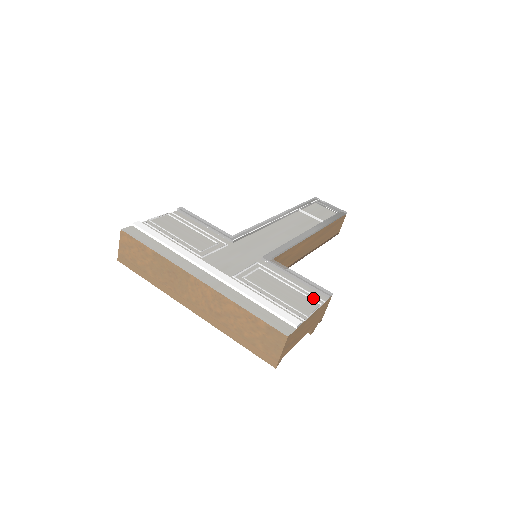
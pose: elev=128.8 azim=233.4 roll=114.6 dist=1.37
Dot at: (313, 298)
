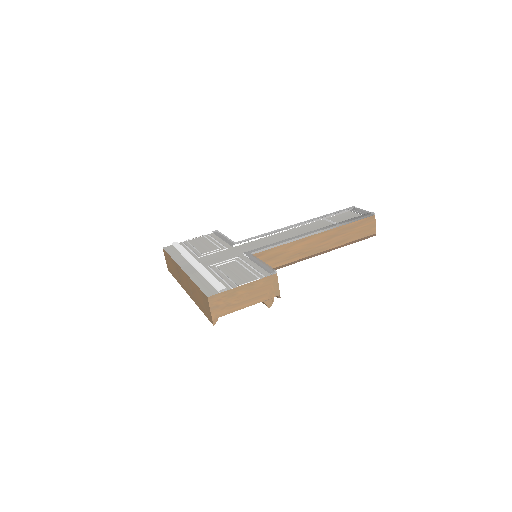
Dot at: (257, 275)
